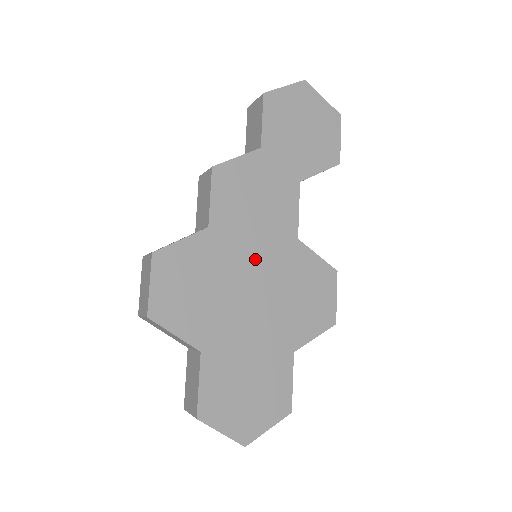
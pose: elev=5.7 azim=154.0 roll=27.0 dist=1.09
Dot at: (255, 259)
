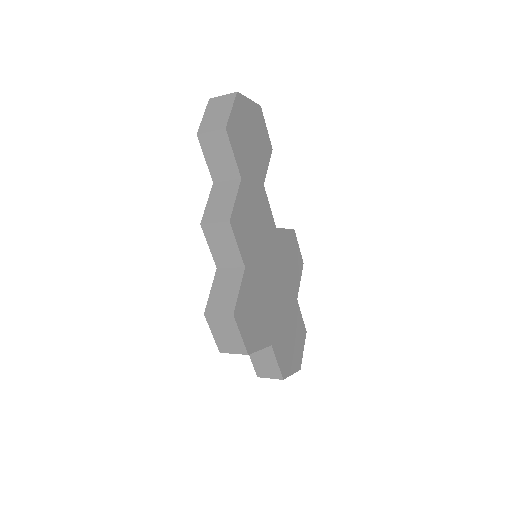
Dot at: (268, 263)
